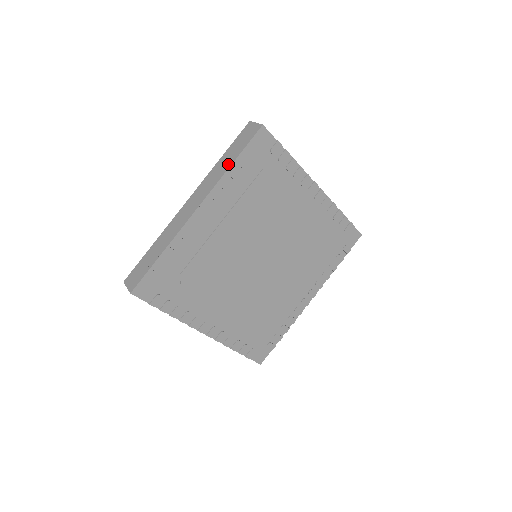
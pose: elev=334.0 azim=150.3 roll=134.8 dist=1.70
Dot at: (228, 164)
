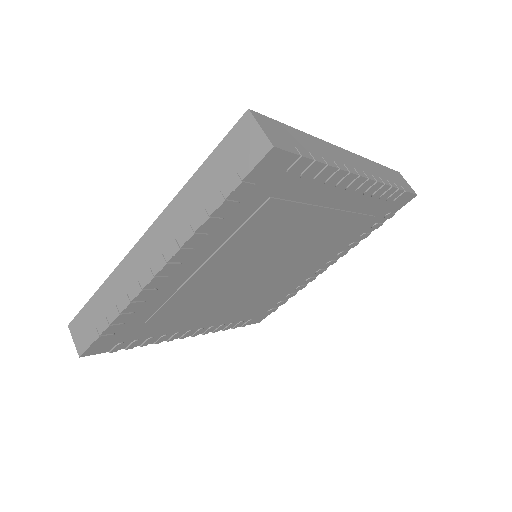
Dot at: (206, 207)
